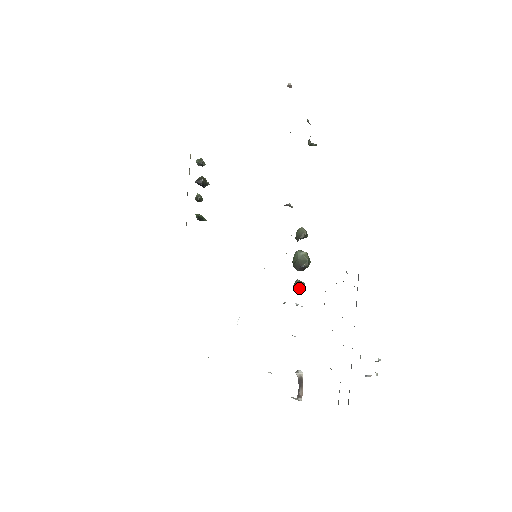
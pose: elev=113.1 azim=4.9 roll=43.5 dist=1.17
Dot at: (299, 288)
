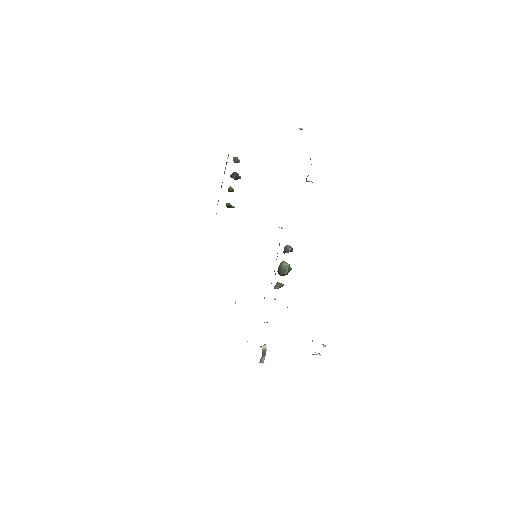
Dot at: (278, 288)
